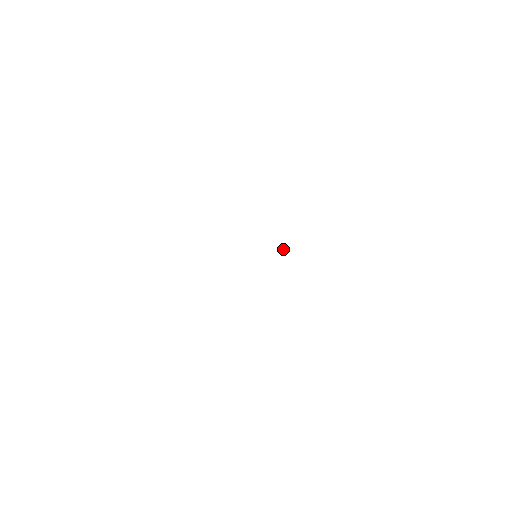
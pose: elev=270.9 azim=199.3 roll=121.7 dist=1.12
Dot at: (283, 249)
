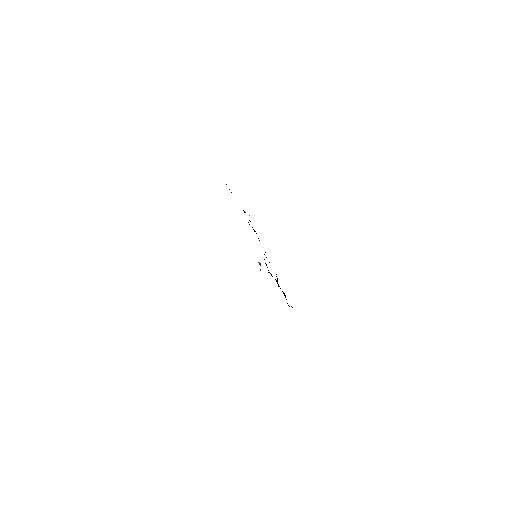
Dot at: occluded
